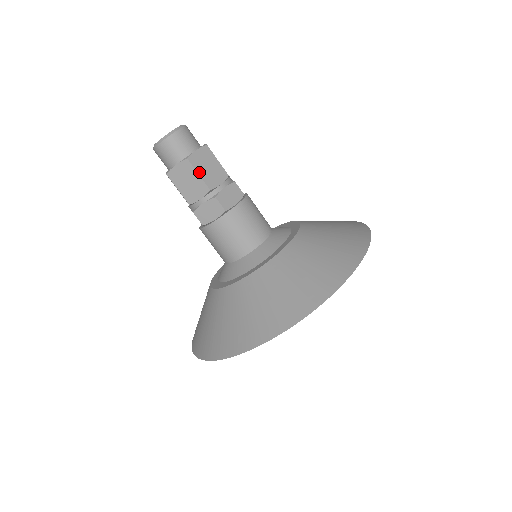
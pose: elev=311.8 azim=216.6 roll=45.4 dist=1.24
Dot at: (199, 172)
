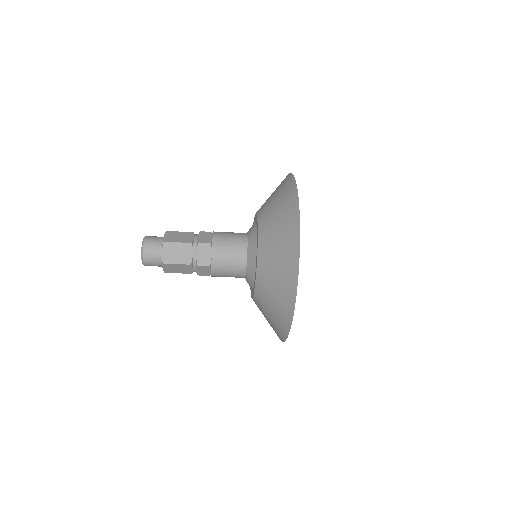
Dot at: (177, 242)
